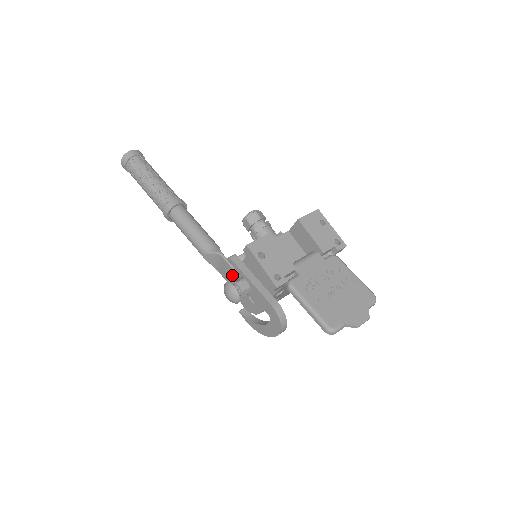
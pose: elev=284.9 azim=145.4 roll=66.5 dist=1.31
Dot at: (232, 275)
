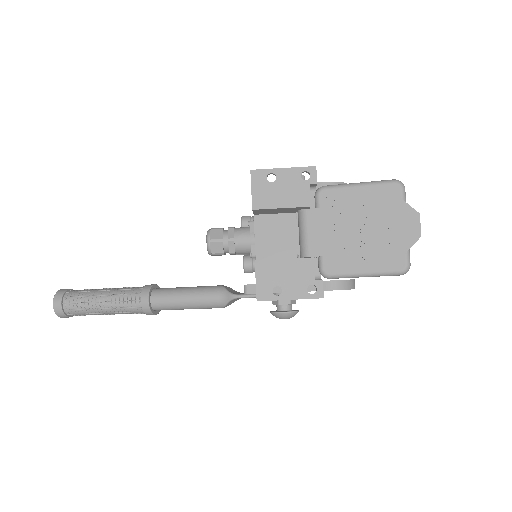
Dot at: occluded
